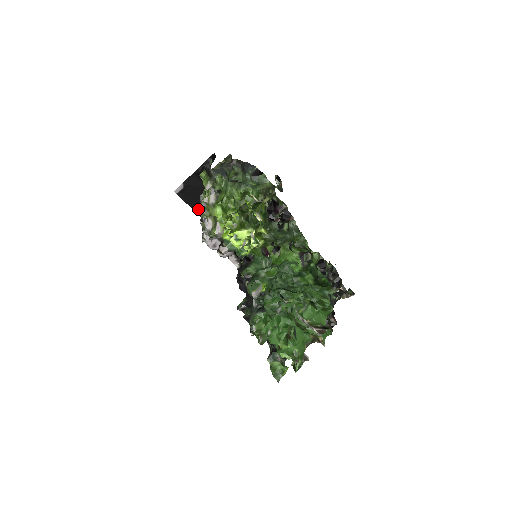
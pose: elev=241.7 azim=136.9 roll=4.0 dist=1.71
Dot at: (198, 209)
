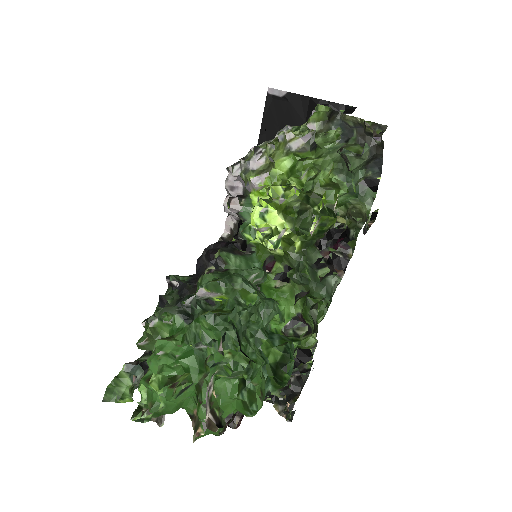
Dot at: (265, 135)
